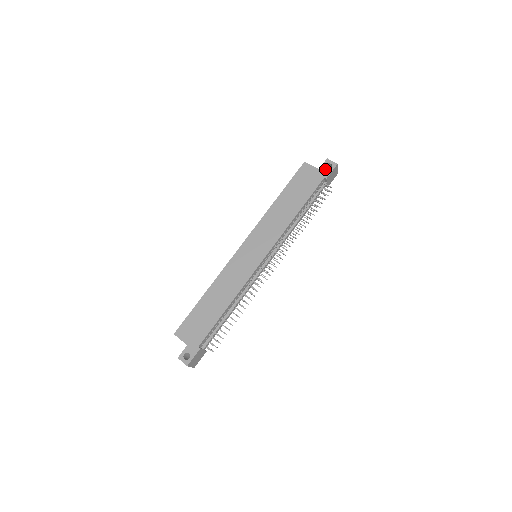
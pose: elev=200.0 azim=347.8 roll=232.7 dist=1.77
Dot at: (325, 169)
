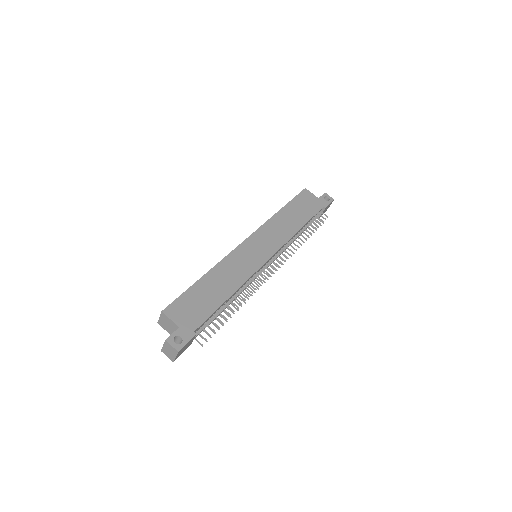
Dot at: (324, 200)
